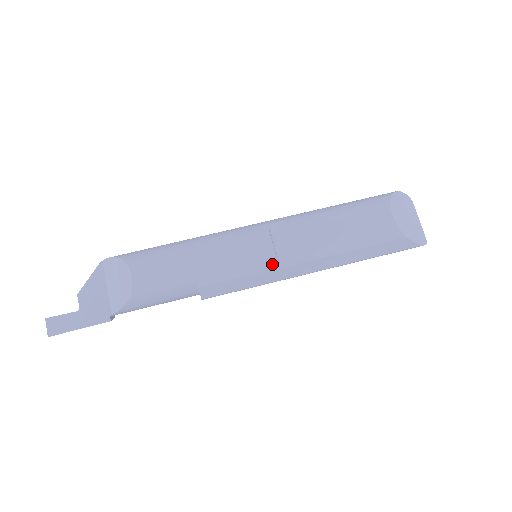
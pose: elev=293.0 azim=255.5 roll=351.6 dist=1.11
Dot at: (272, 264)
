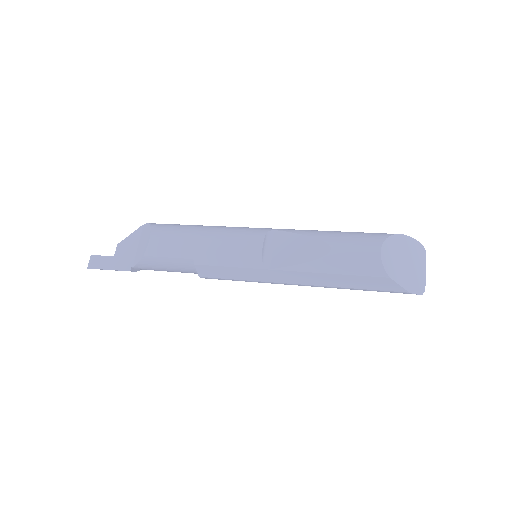
Dot at: (257, 263)
